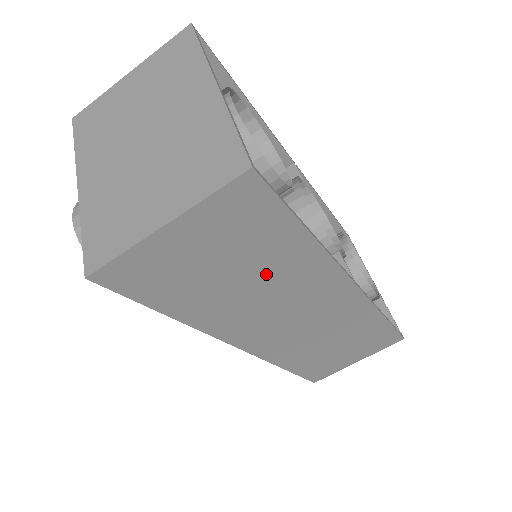
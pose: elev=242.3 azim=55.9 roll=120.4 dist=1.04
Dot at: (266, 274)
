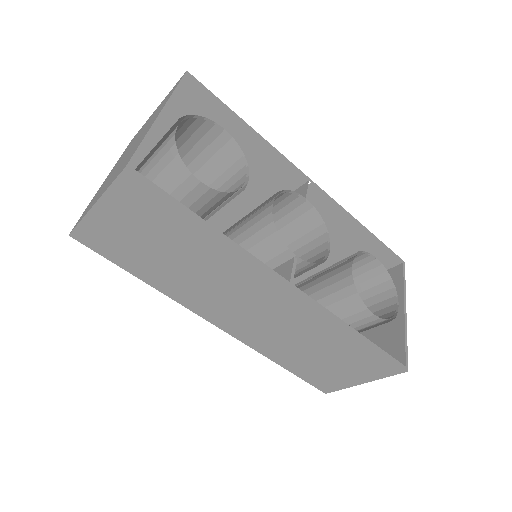
Dot at: (193, 257)
